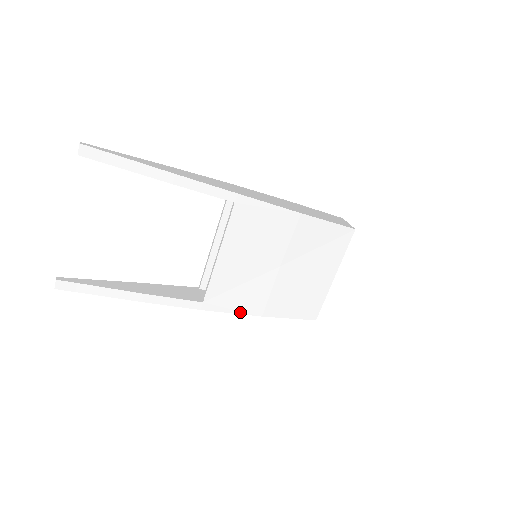
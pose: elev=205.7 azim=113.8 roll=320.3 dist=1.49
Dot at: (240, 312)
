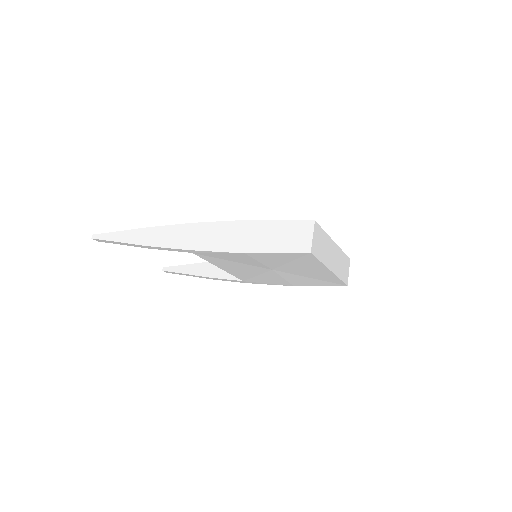
Dot at: (274, 284)
